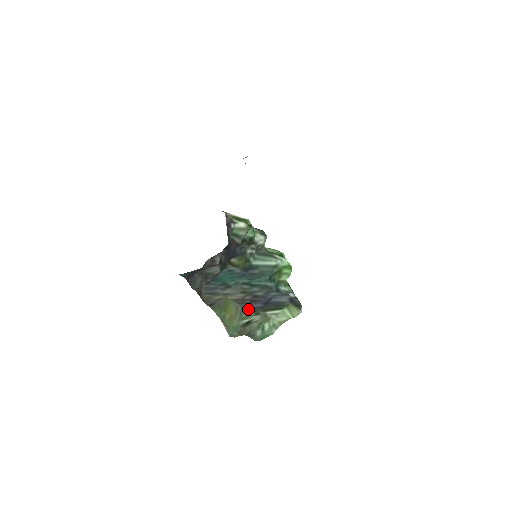
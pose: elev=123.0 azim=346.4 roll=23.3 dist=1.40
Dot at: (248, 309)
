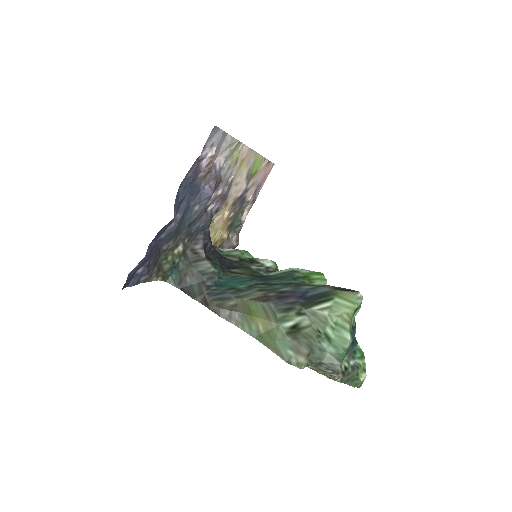
Dot at: (279, 306)
